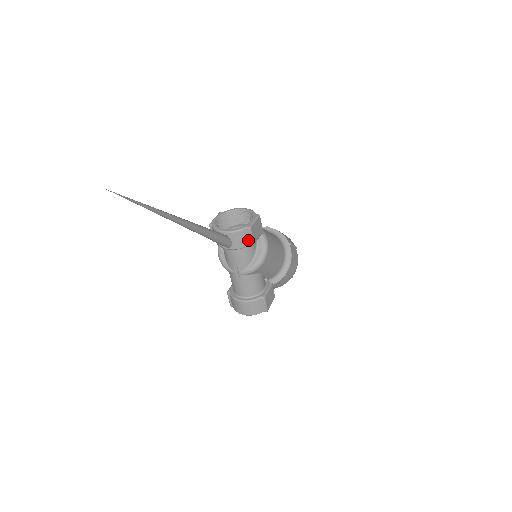
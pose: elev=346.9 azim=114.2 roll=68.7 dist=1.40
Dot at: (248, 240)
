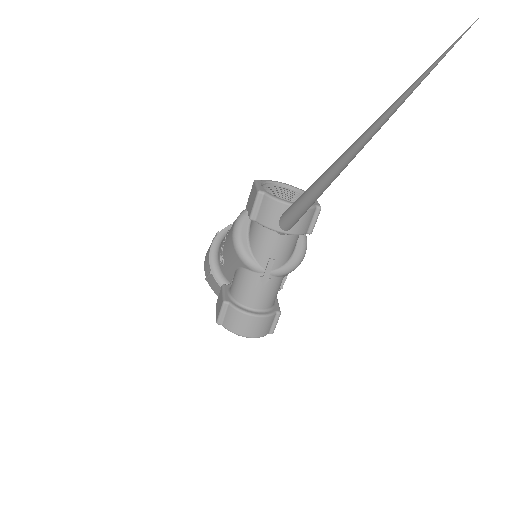
Dot at: (309, 225)
